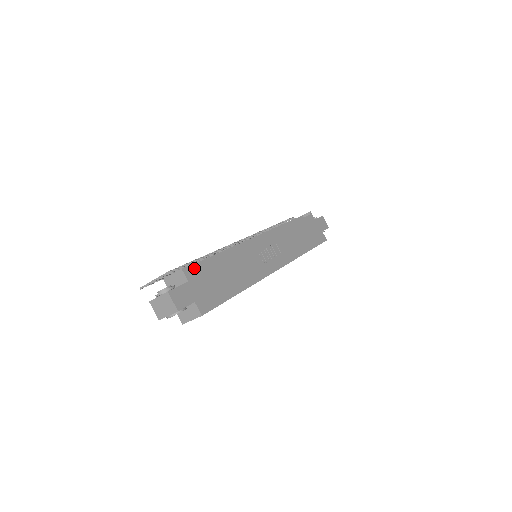
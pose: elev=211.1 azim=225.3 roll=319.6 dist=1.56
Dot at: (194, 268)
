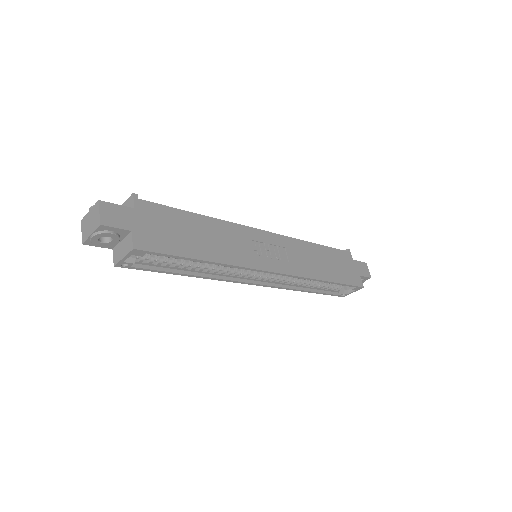
Dot at: (151, 202)
